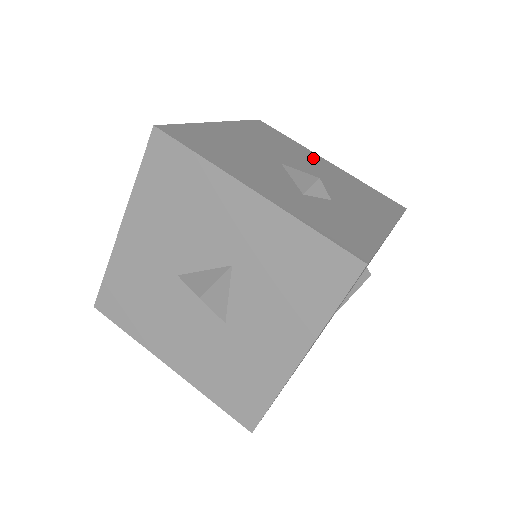
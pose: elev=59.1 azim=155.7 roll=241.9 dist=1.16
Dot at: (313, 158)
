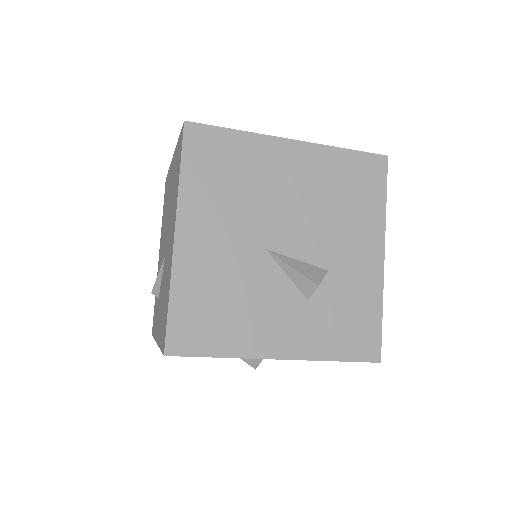
Dot at: (277, 163)
